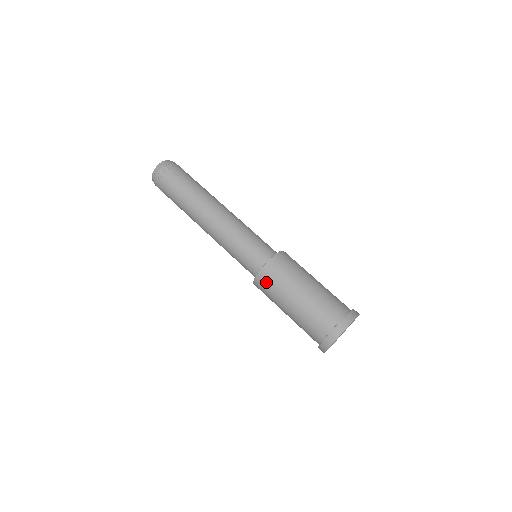
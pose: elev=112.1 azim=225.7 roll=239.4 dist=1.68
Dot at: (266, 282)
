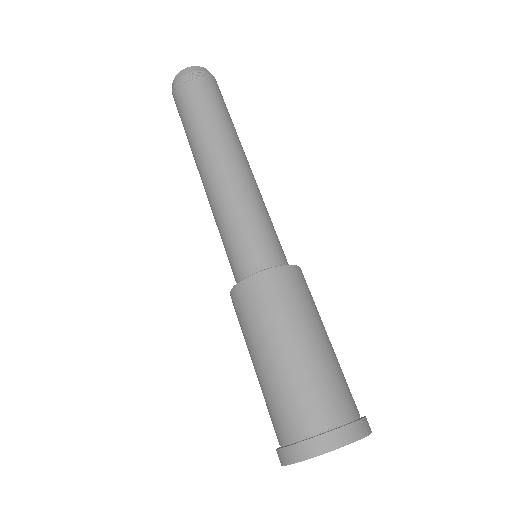
Dot at: (251, 298)
